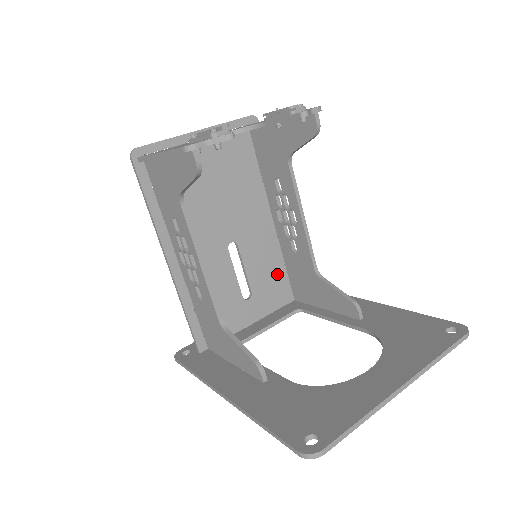
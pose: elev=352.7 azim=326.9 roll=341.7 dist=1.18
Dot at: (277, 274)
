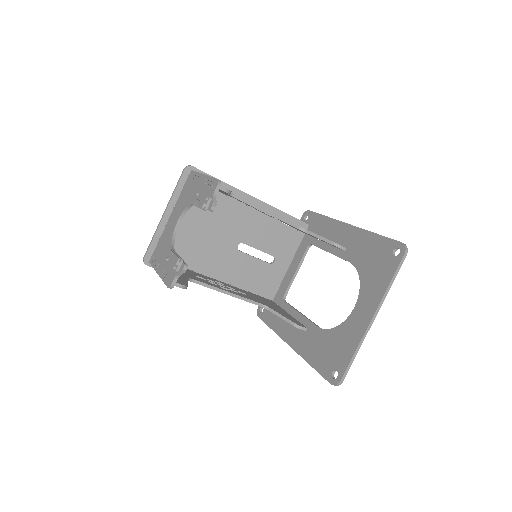
Dot at: (281, 232)
